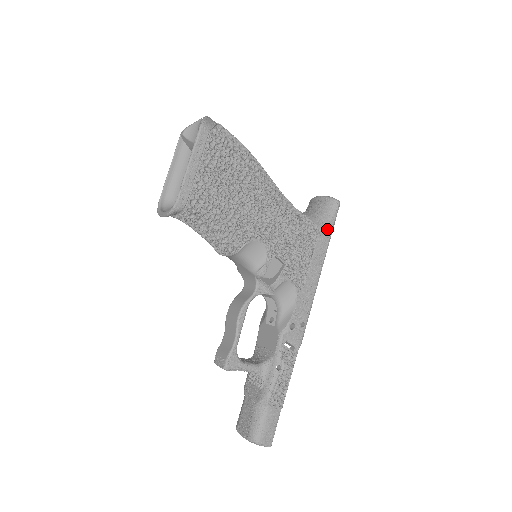
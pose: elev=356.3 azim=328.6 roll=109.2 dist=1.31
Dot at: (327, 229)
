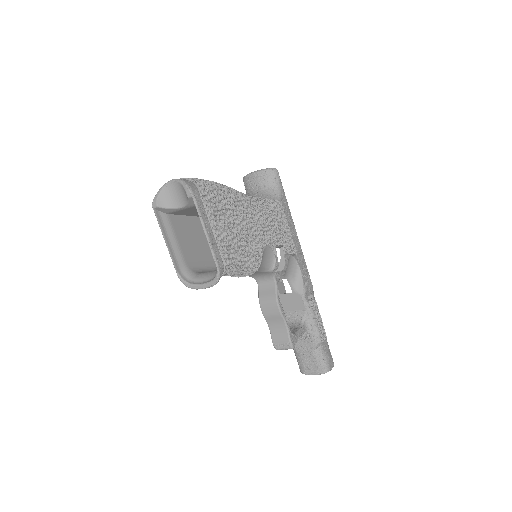
Dot at: (283, 197)
